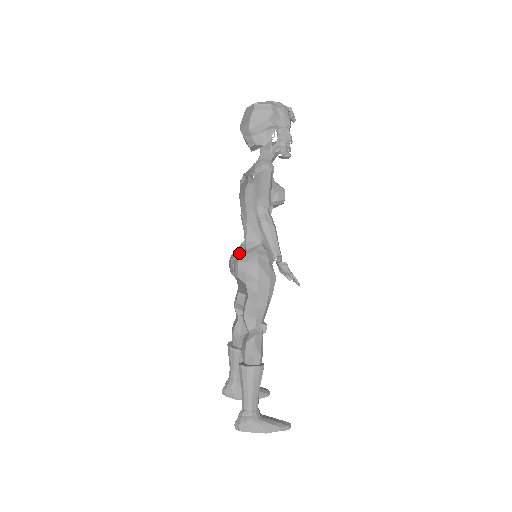
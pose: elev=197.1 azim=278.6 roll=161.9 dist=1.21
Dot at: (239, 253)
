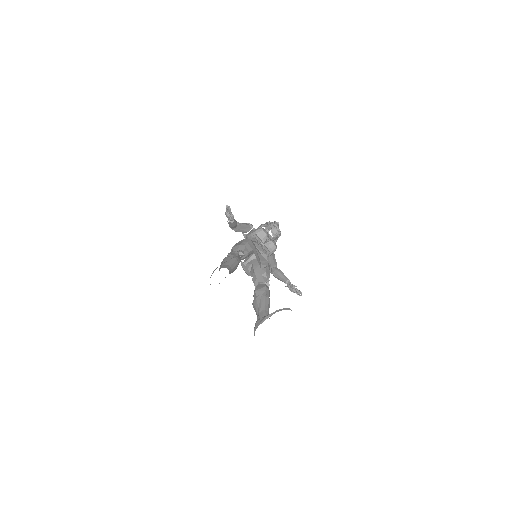
Dot at: occluded
